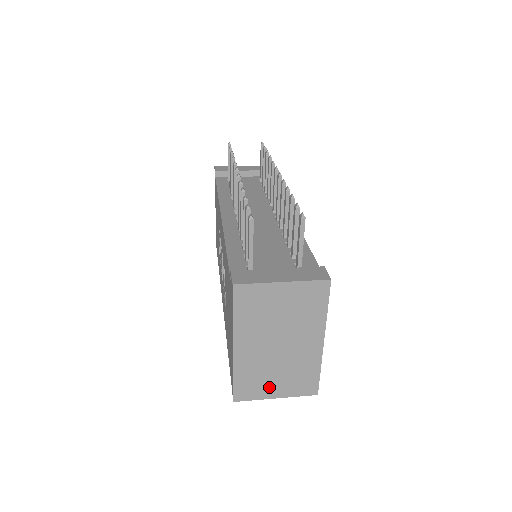
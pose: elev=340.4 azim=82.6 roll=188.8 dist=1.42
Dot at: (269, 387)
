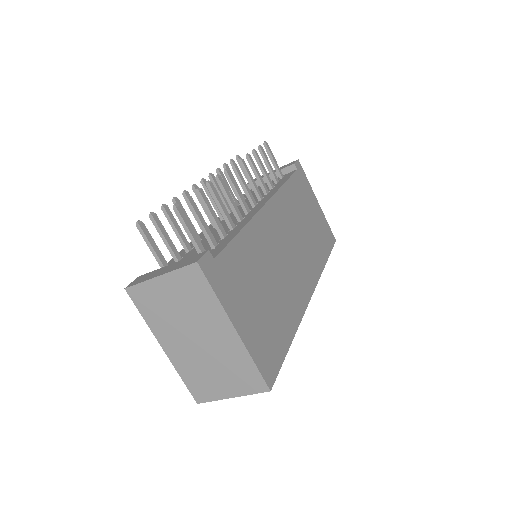
Dot at: (218, 386)
